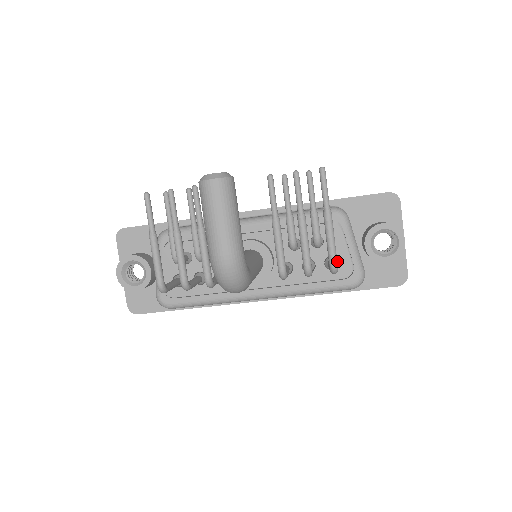
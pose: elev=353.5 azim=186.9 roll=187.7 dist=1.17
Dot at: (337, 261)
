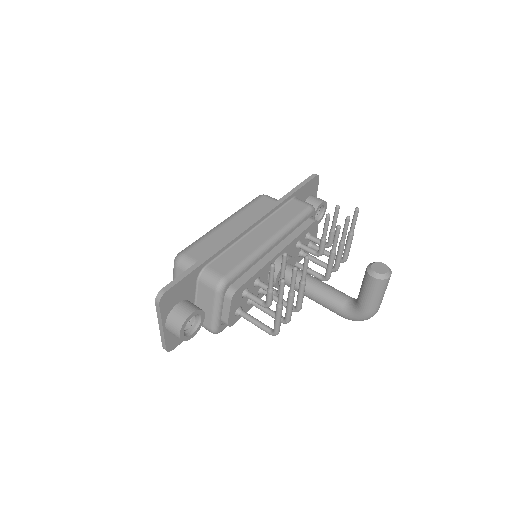
Dot at: occluded
